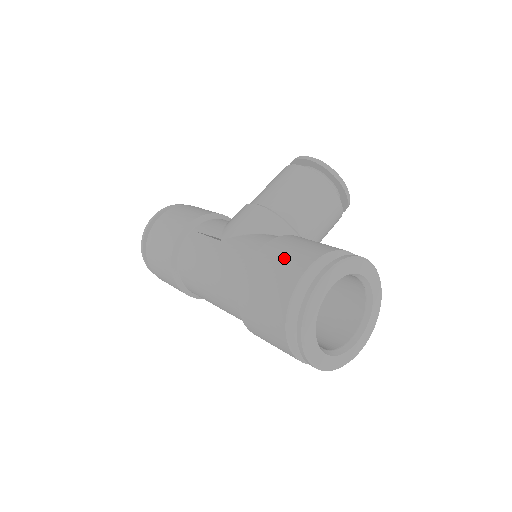
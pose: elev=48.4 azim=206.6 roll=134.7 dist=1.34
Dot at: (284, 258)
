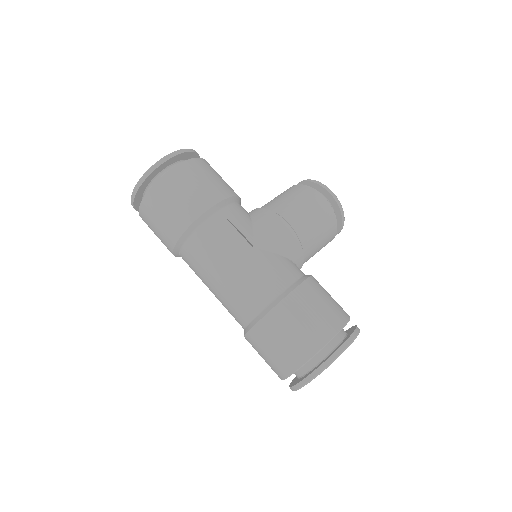
Dot at: (318, 312)
